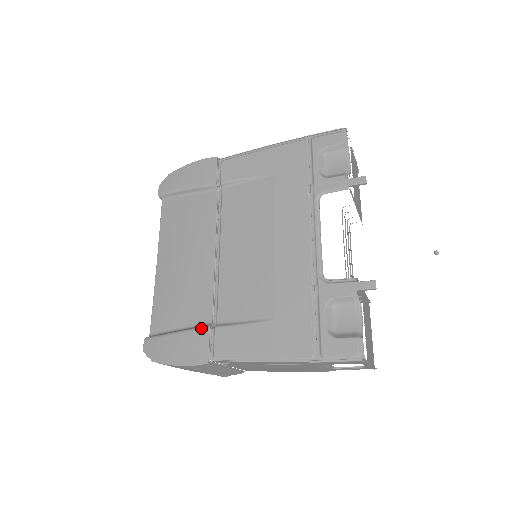
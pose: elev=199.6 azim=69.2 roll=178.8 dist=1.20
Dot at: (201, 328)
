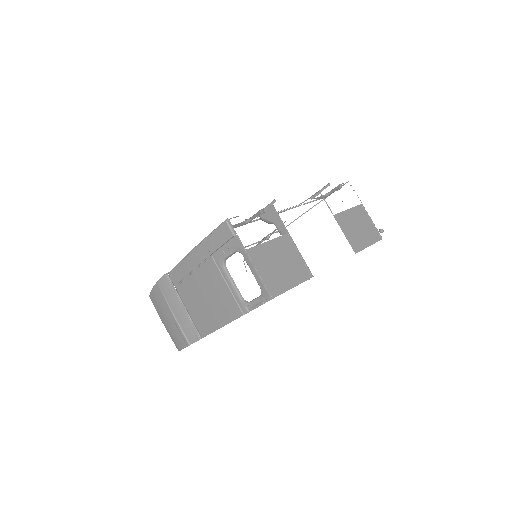
Dot at: occluded
